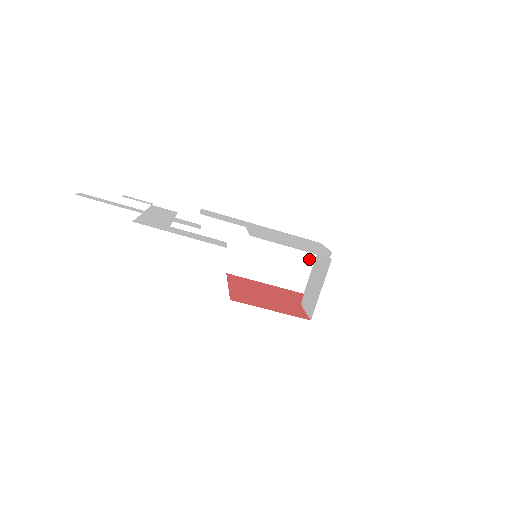
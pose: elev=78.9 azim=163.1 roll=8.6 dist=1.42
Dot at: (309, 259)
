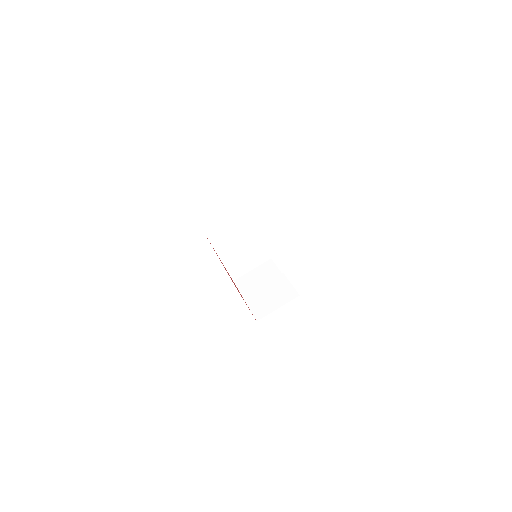
Dot at: (257, 263)
